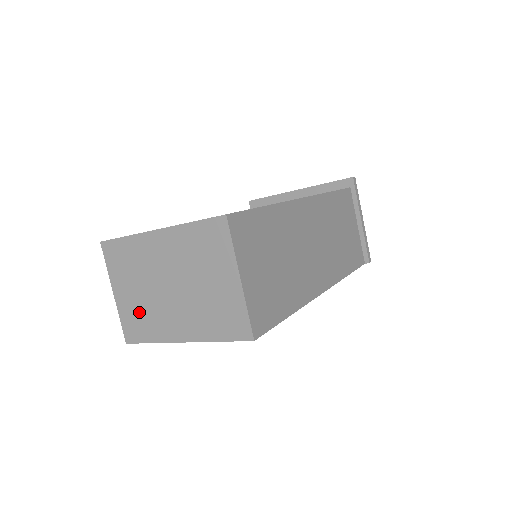
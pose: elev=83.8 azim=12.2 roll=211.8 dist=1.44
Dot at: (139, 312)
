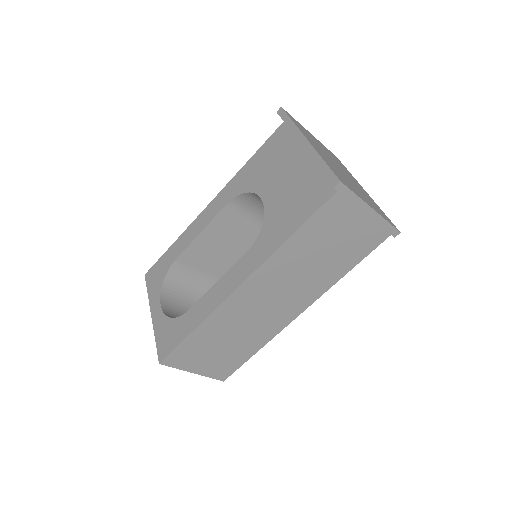
Dot at: occluded
